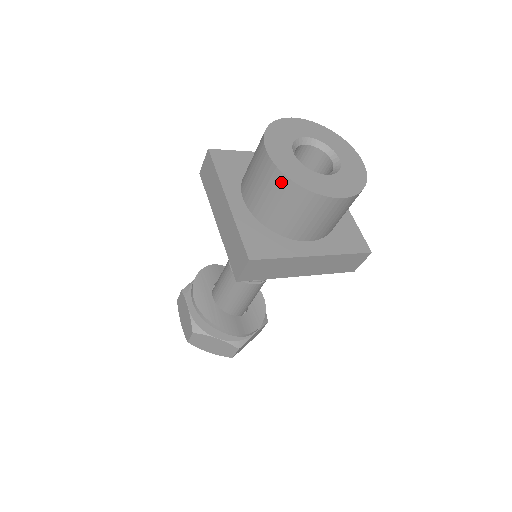
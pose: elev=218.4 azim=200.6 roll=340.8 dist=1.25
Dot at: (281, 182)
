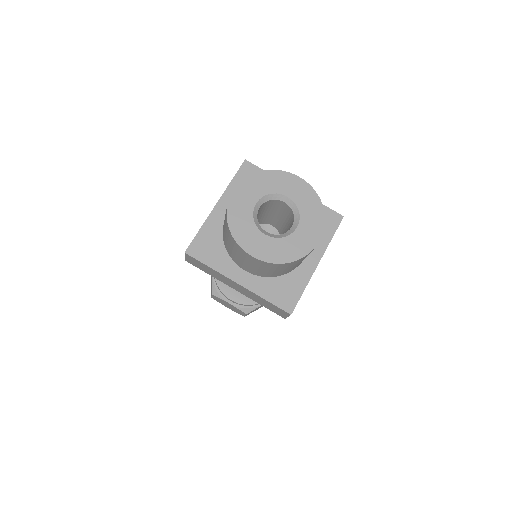
Dot at: (277, 266)
